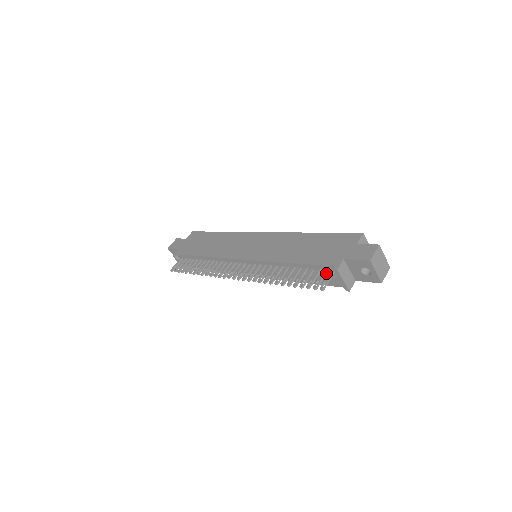
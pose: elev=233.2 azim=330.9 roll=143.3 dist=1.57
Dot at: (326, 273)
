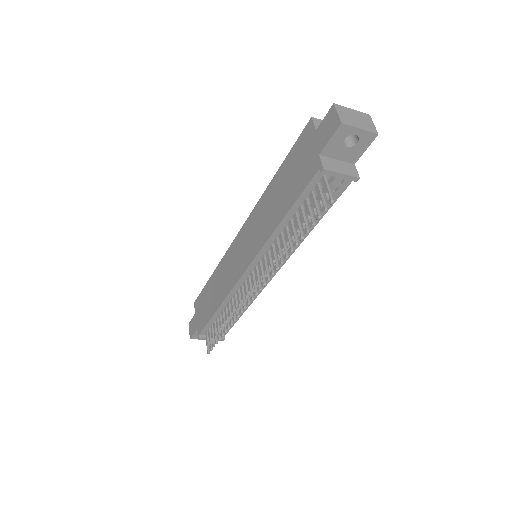
Dot at: (319, 187)
